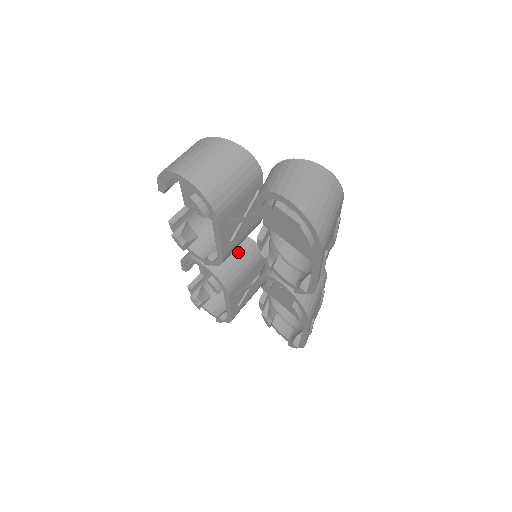
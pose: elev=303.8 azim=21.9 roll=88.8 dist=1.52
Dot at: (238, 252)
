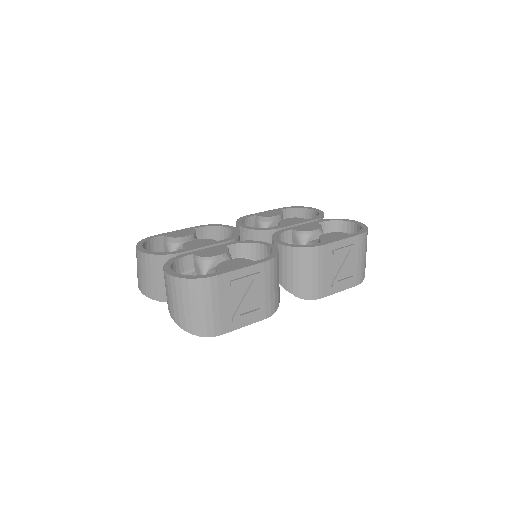
Dot at: occluded
